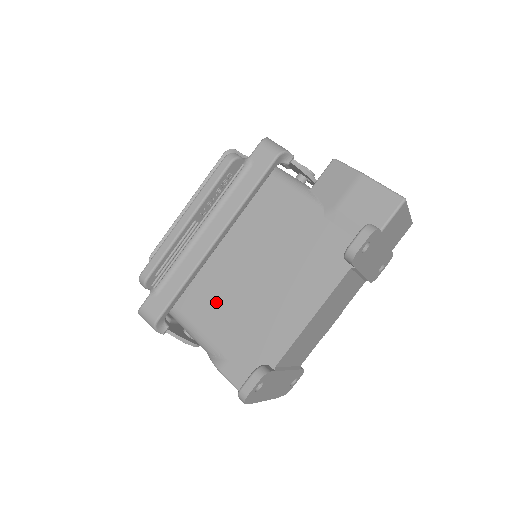
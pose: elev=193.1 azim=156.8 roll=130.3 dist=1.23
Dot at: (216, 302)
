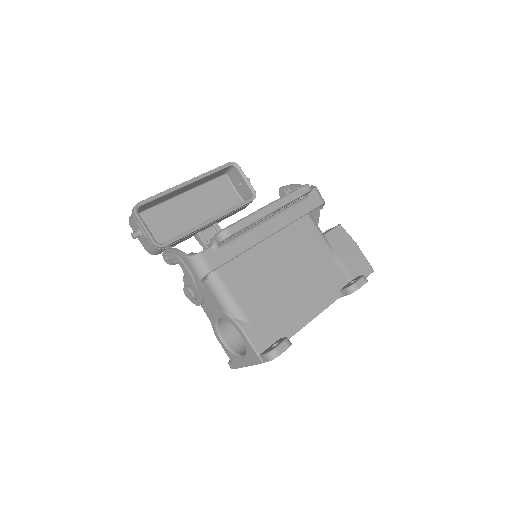
Dot at: (250, 278)
